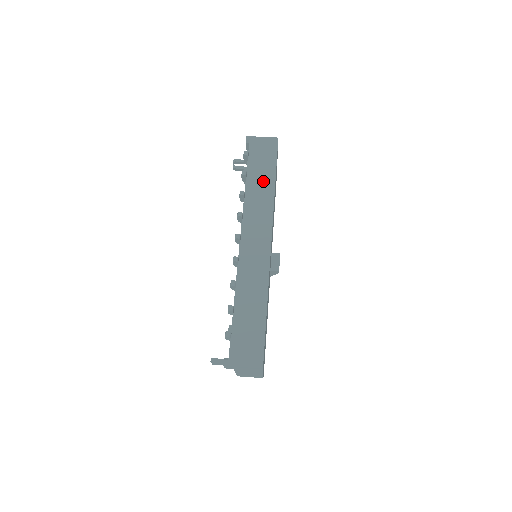
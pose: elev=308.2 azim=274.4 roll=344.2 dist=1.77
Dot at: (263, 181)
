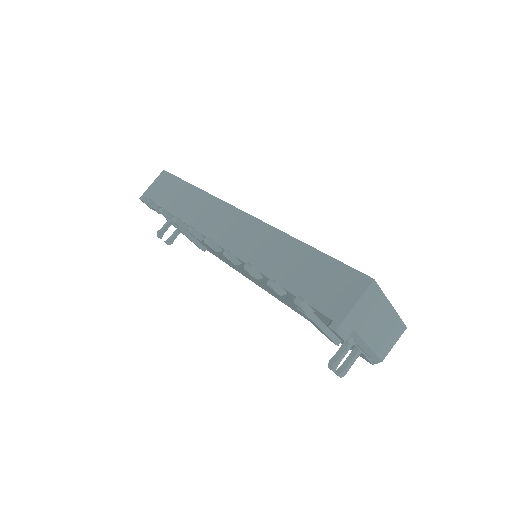
Dot at: (184, 197)
